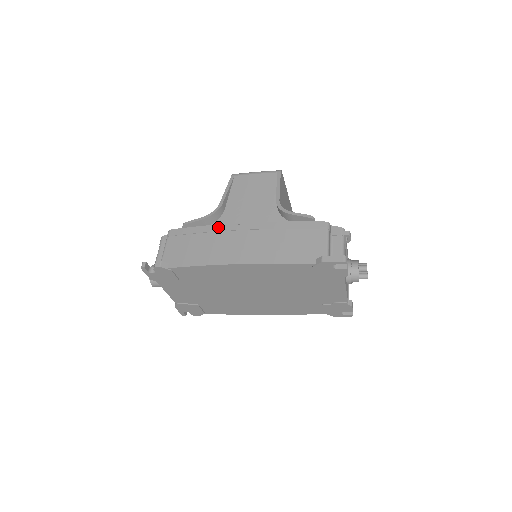
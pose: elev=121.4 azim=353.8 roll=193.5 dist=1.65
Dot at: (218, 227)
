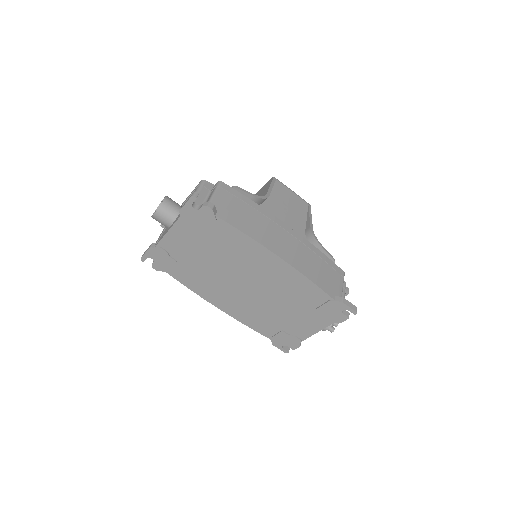
Dot at: (268, 214)
